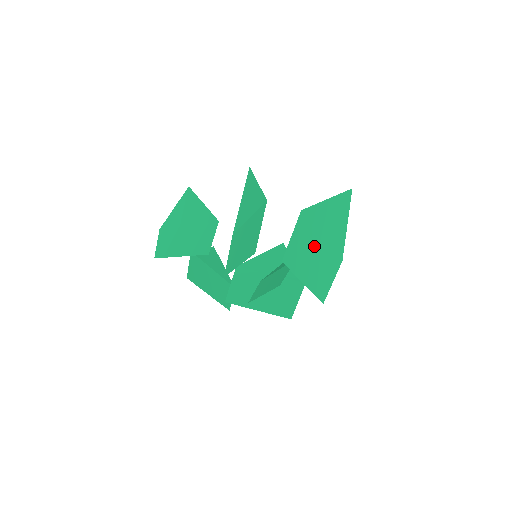
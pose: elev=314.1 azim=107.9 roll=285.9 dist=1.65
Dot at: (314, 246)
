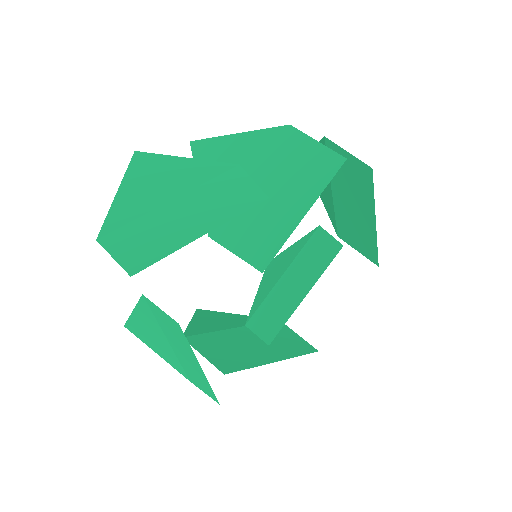
Dot at: (342, 190)
